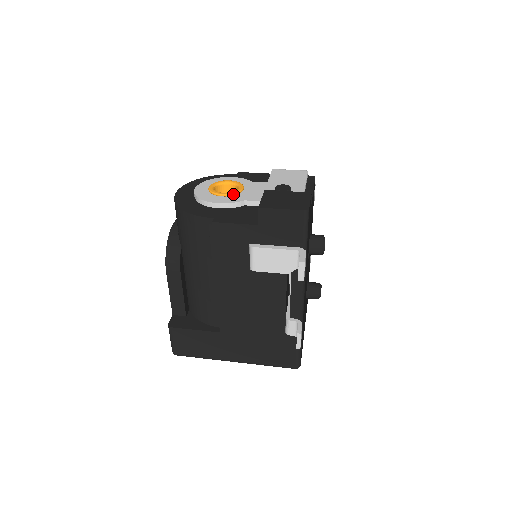
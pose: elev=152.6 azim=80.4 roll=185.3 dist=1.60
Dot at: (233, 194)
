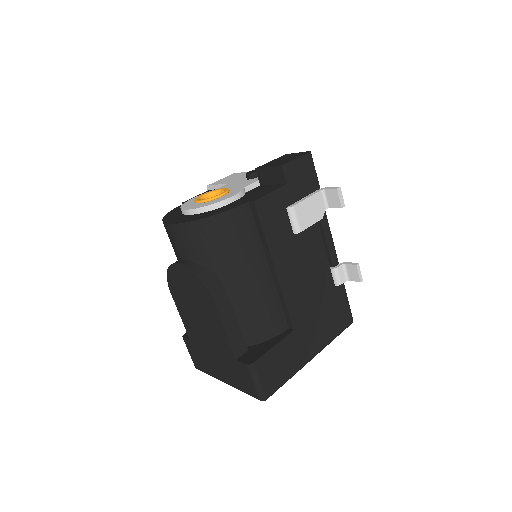
Dot at: (228, 191)
